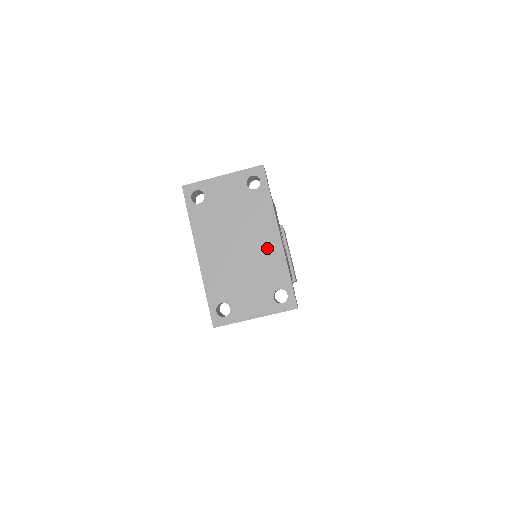
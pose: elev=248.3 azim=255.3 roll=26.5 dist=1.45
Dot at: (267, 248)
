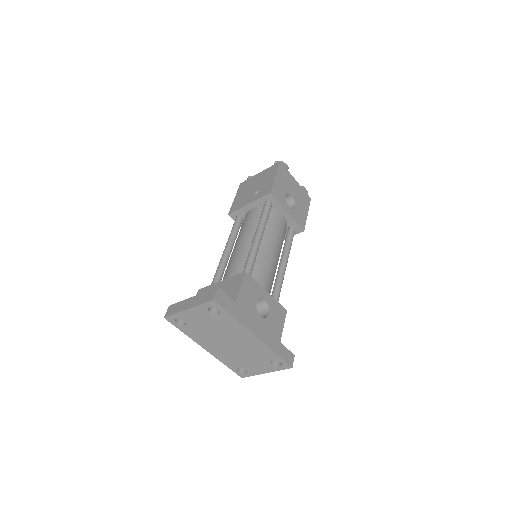
Dot at: (250, 343)
